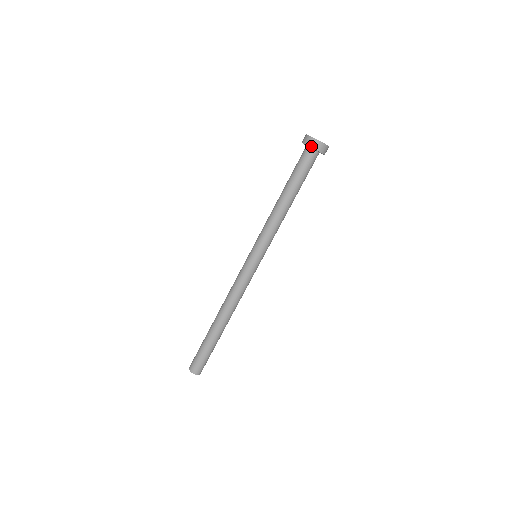
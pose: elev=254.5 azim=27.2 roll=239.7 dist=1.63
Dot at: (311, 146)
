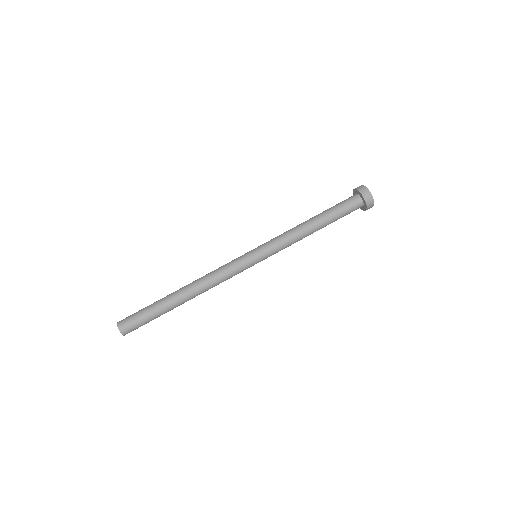
Dot at: (364, 196)
